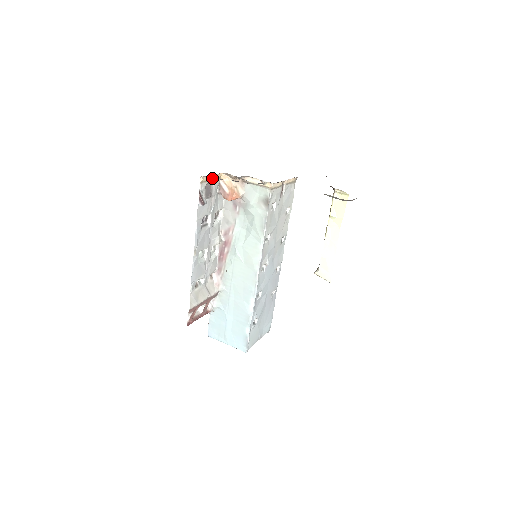
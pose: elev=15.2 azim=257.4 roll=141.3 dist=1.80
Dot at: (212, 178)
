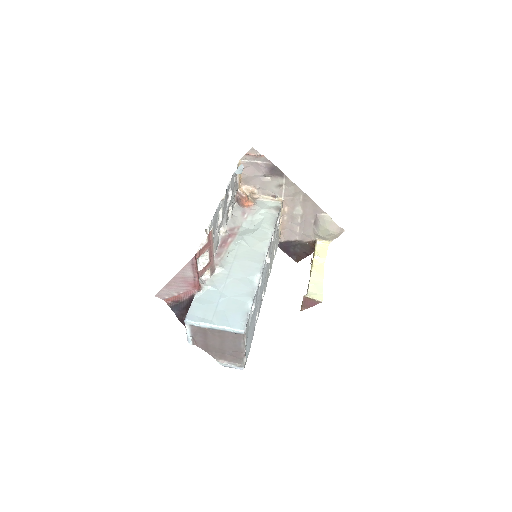
Dot at: (240, 176)
